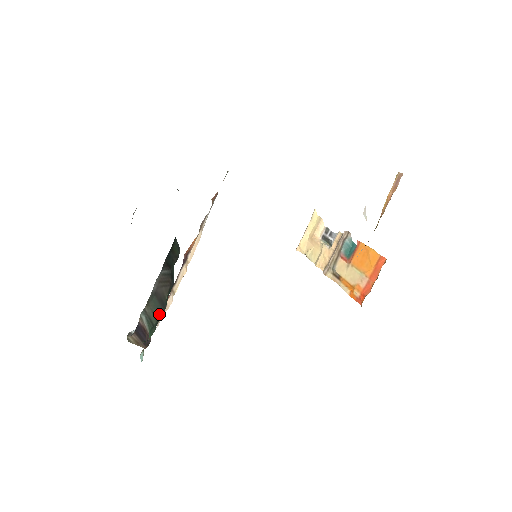
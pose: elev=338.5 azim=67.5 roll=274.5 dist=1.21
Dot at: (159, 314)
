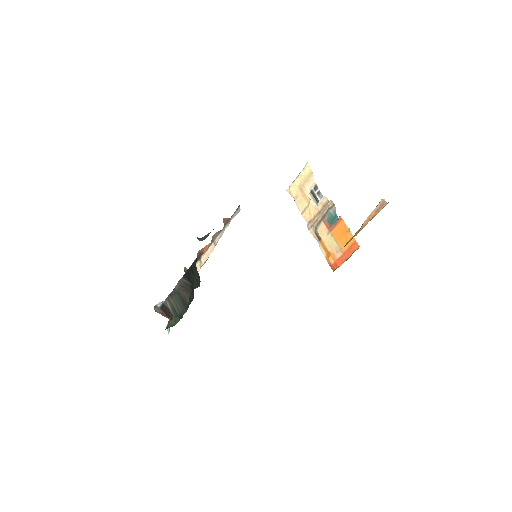
Dot at: (182, 310)
